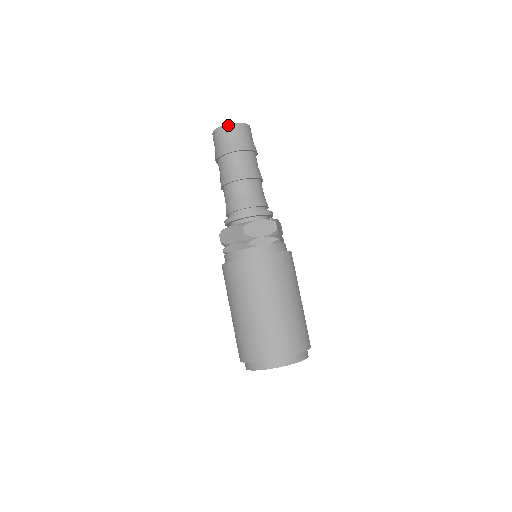
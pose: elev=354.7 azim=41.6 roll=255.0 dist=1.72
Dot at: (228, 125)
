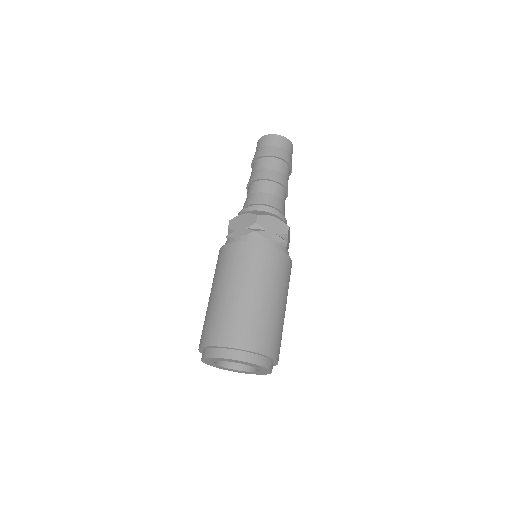
Dot at: (260, 139)
